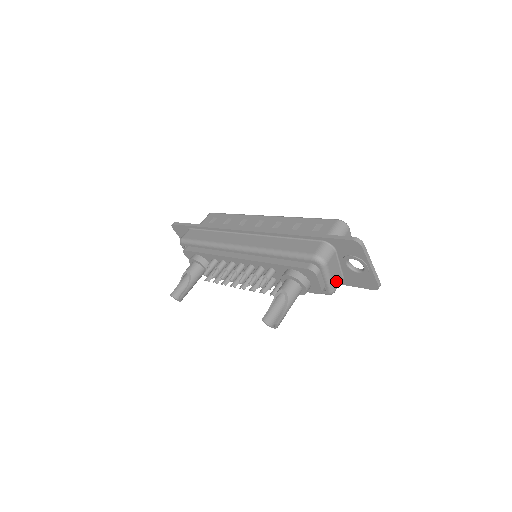
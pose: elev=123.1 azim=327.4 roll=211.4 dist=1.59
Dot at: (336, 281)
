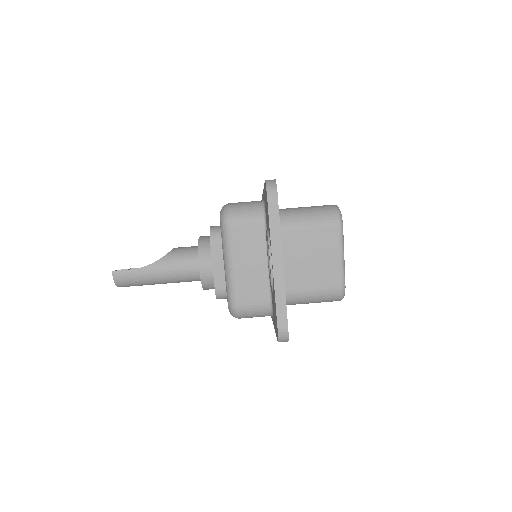
Dot at: (247, 290)
